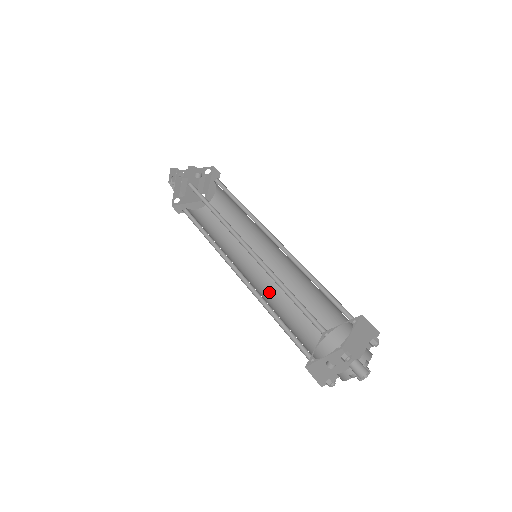
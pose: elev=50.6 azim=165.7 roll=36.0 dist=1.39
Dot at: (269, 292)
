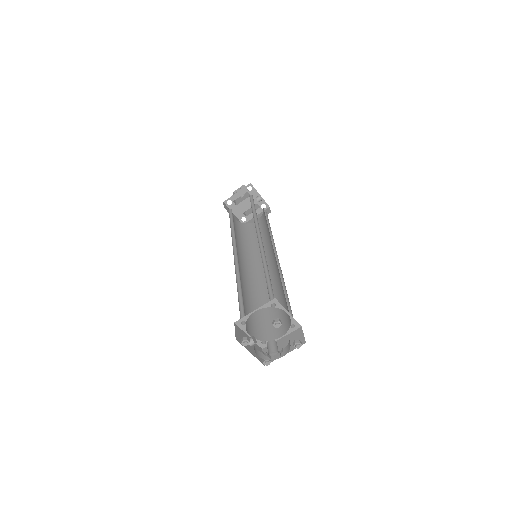
Dot at: (243, 282)
